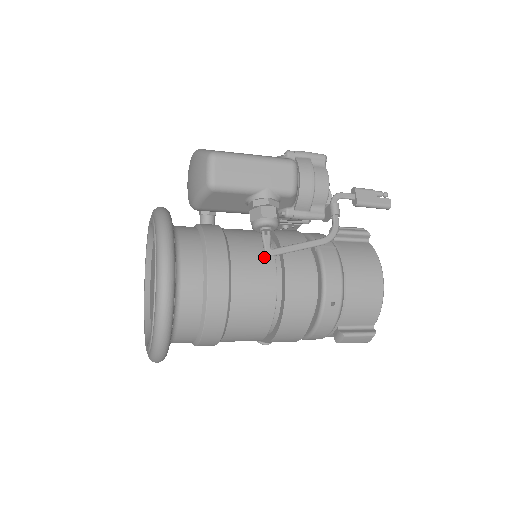
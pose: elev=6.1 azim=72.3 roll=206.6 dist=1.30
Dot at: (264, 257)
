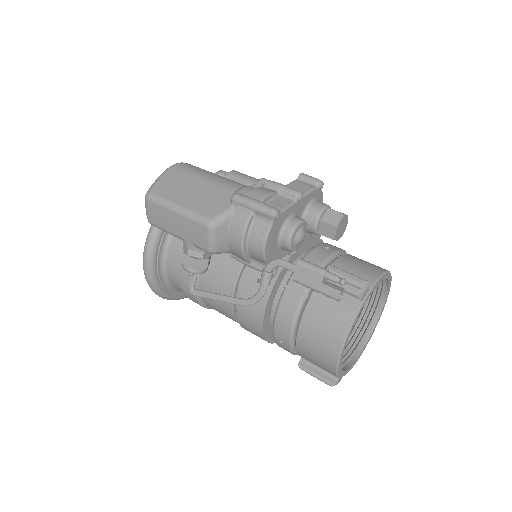
Dot at: (228, 275)
